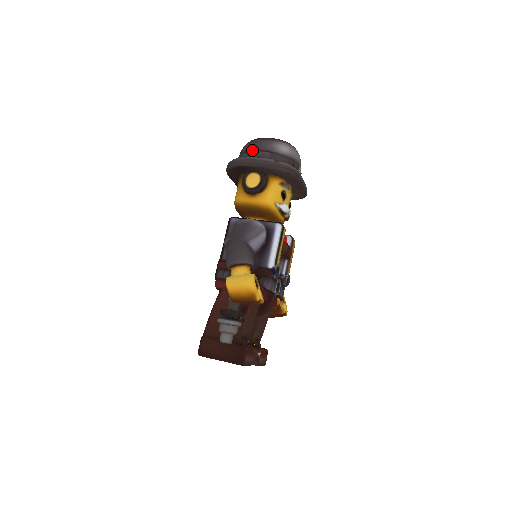
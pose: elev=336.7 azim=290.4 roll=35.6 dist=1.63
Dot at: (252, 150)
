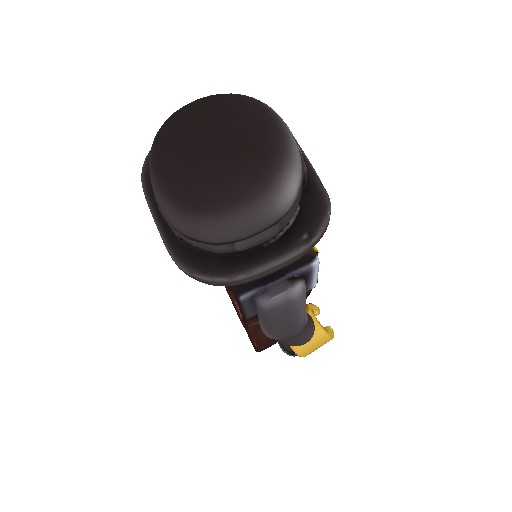
Dot at: (236, 242)
